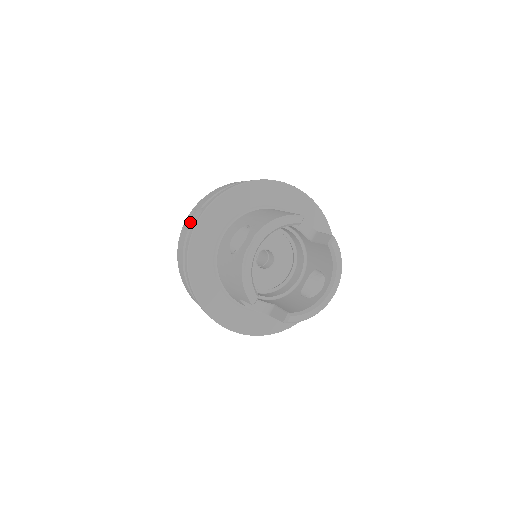
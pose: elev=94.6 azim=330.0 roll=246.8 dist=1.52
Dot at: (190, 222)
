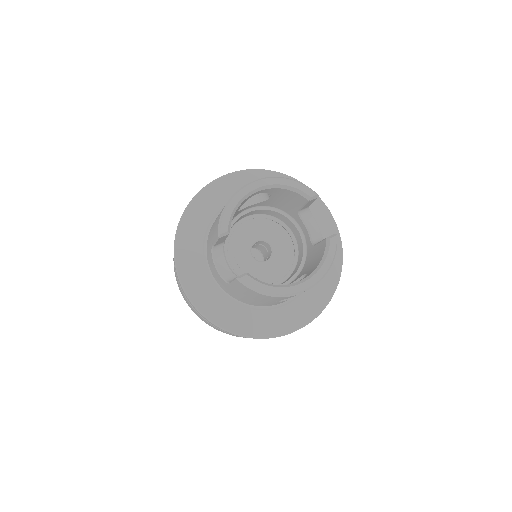
Dot at: occluded
